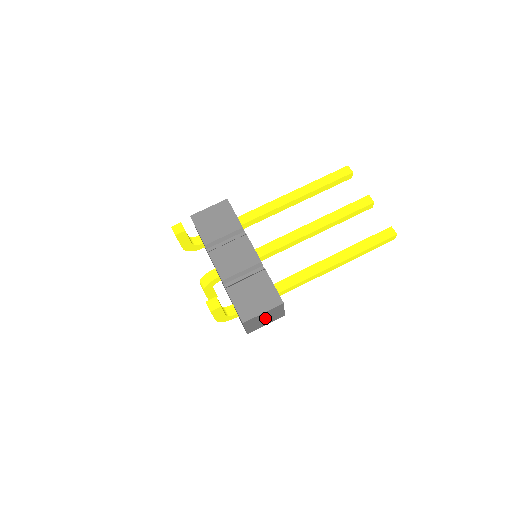
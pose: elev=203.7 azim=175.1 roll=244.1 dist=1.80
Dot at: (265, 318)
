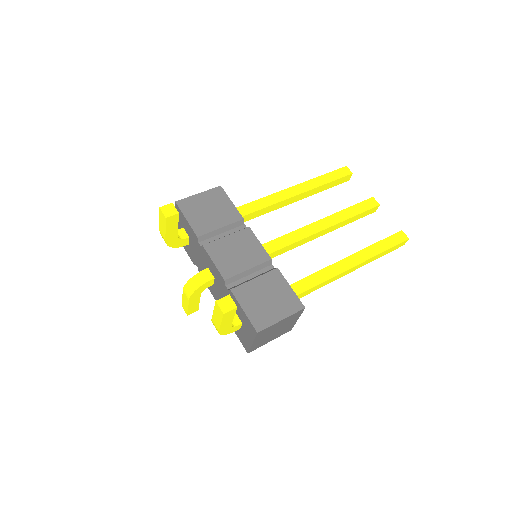
Dot at: (277, 329)
